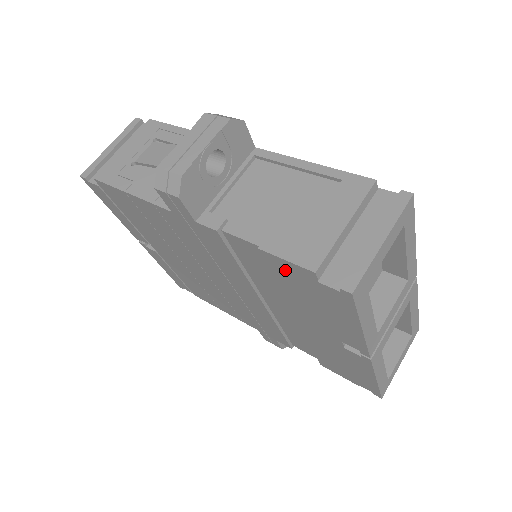
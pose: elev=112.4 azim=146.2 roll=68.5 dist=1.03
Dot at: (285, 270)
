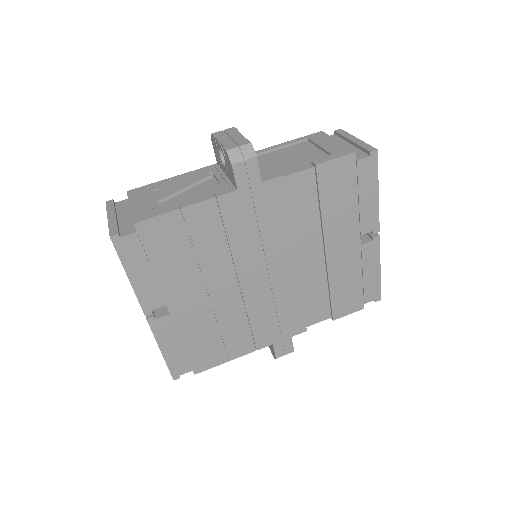
Dot at: (333, 174)
